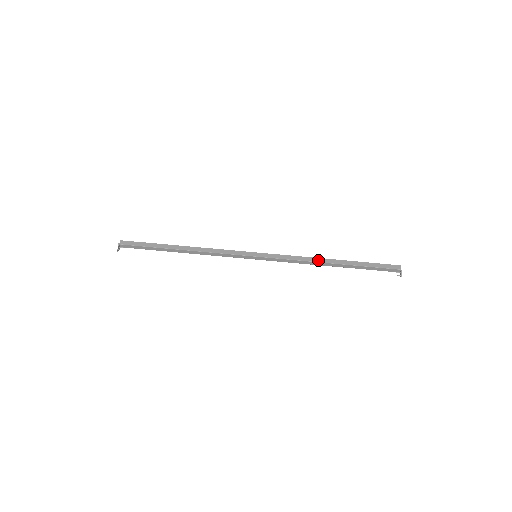
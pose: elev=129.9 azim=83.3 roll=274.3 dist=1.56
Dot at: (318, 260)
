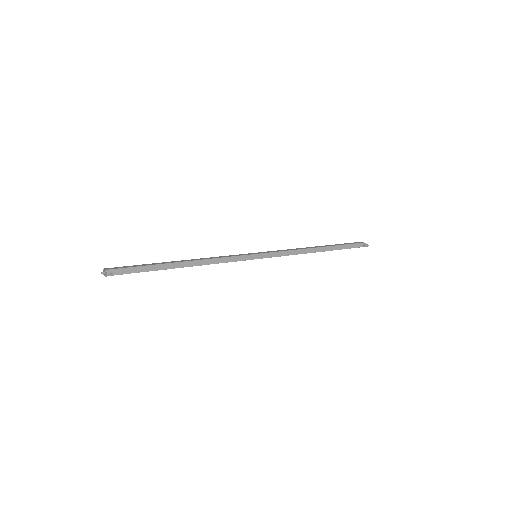
Dot at: (307, 248)
